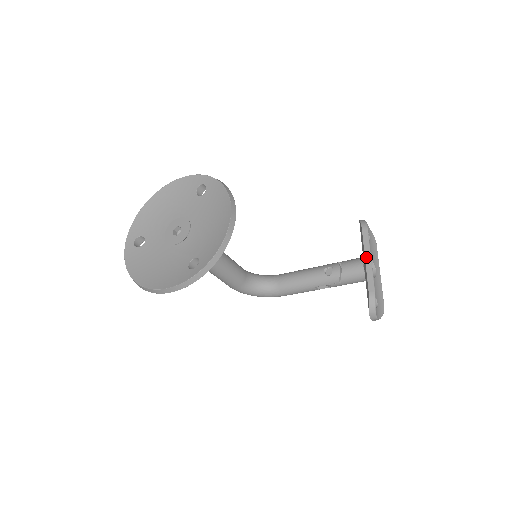
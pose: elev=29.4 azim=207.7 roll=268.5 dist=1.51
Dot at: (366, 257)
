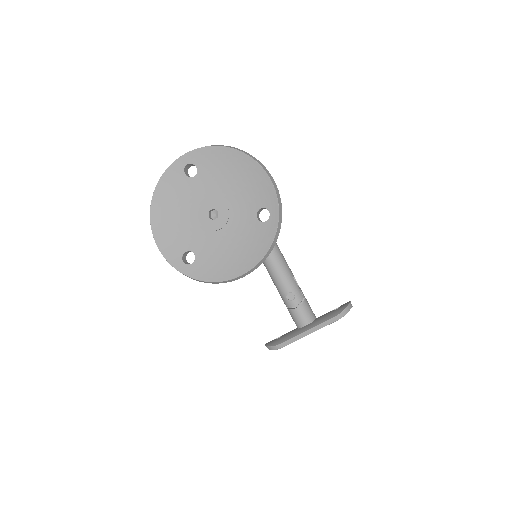
Dot at: (309, 331)
